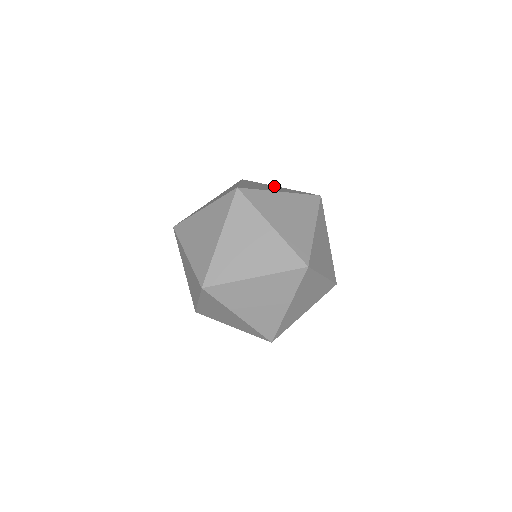
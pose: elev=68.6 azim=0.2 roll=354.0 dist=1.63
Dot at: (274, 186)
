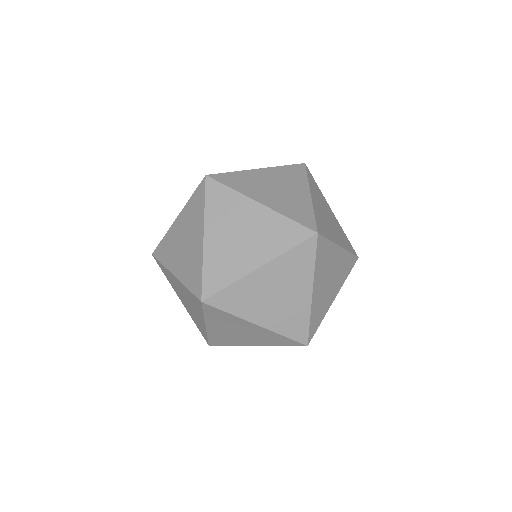
Dot at: occluded
